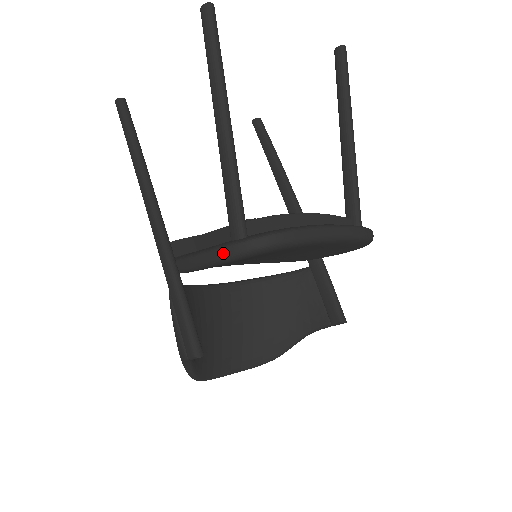
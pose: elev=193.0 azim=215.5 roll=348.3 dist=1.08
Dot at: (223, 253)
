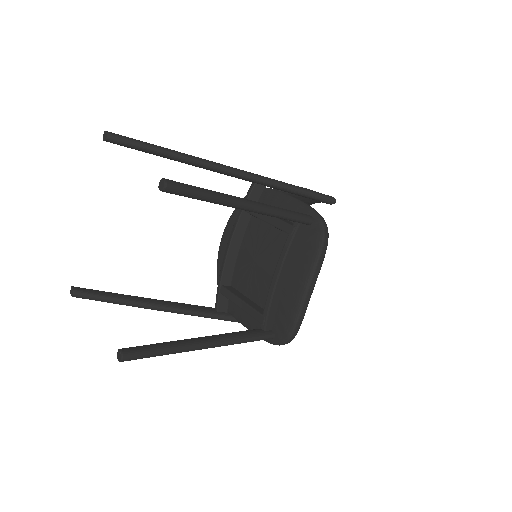
Dot at: occluded
